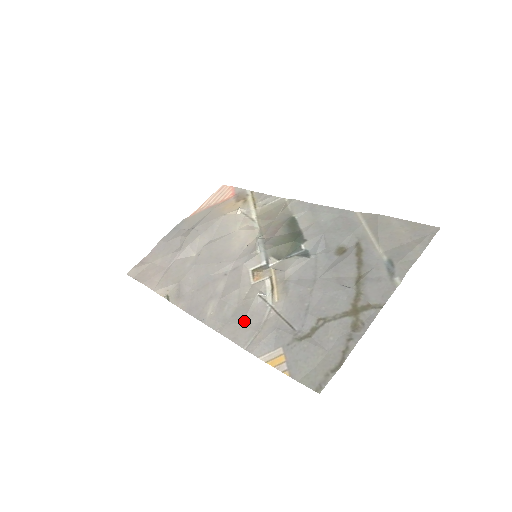
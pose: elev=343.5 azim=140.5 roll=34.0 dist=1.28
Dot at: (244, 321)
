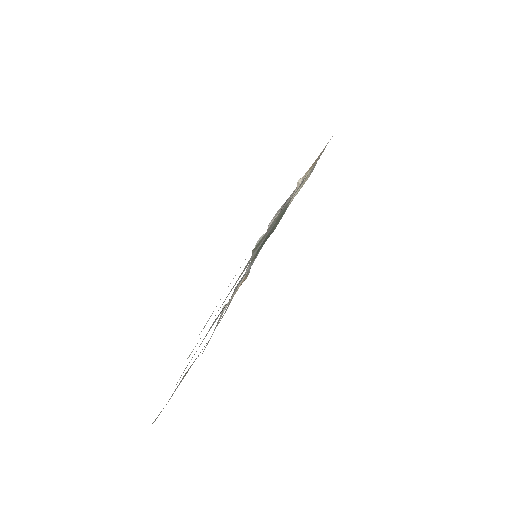
Dot at: occluded
